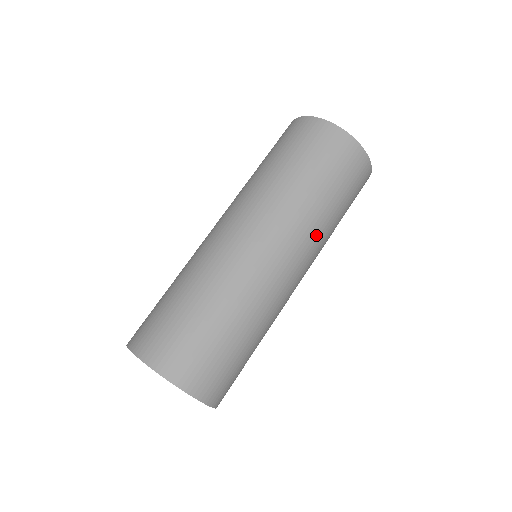
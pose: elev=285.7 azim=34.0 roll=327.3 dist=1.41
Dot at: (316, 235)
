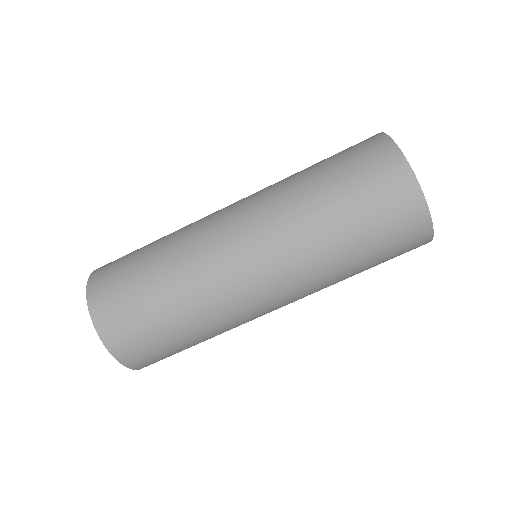
Dot at: (311, 267)
